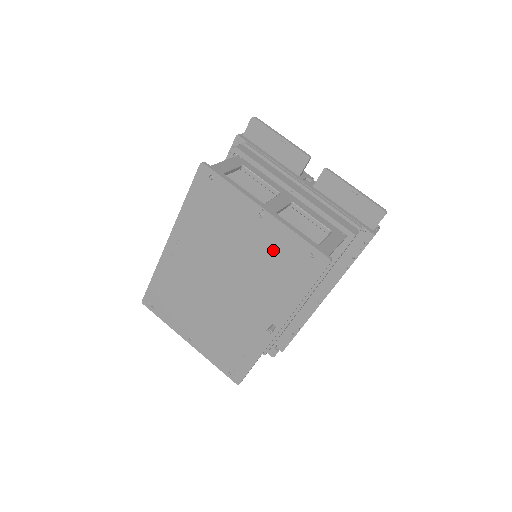
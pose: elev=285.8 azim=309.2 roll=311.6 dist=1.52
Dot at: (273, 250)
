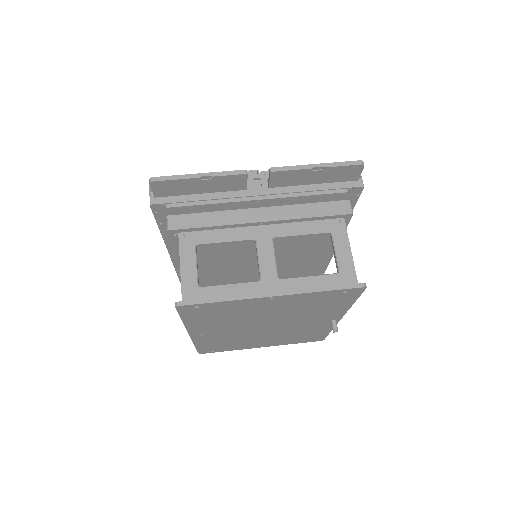
Dot at: (301, 304)
